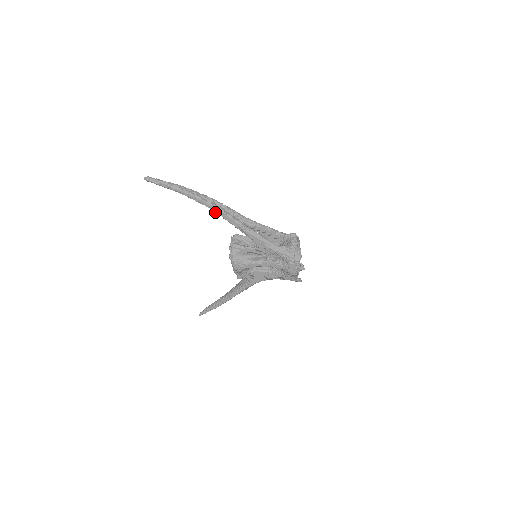
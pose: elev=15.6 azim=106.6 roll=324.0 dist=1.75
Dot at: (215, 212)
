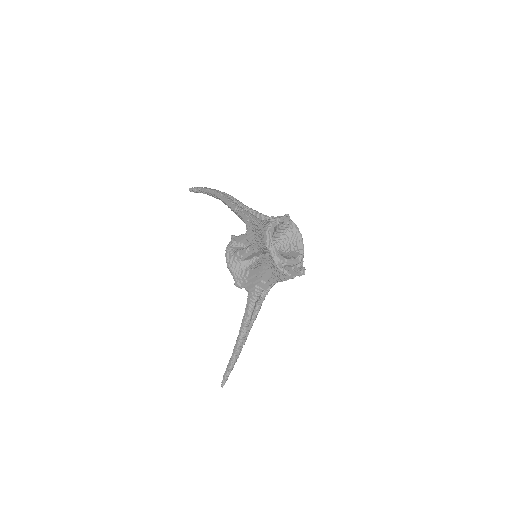
Dot at: (222, 200)
